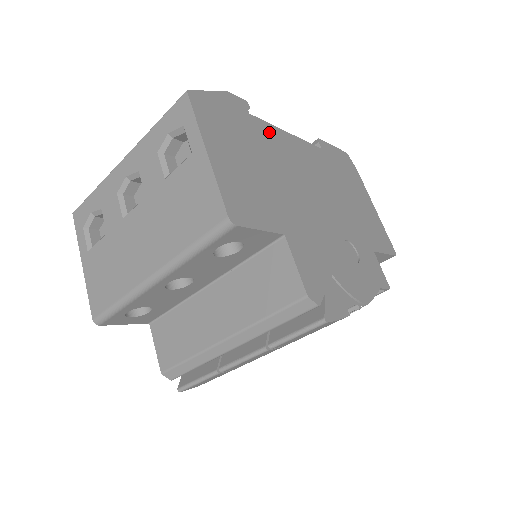
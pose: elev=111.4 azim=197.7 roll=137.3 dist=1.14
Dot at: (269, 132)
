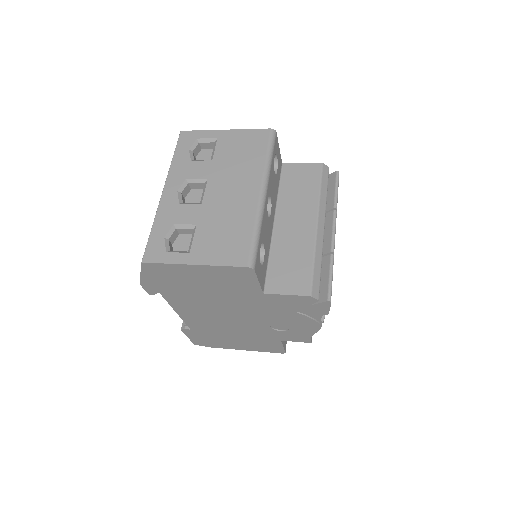
Dot at: occluded
